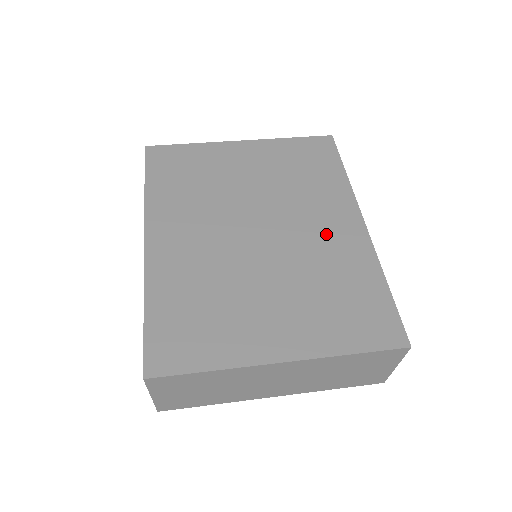
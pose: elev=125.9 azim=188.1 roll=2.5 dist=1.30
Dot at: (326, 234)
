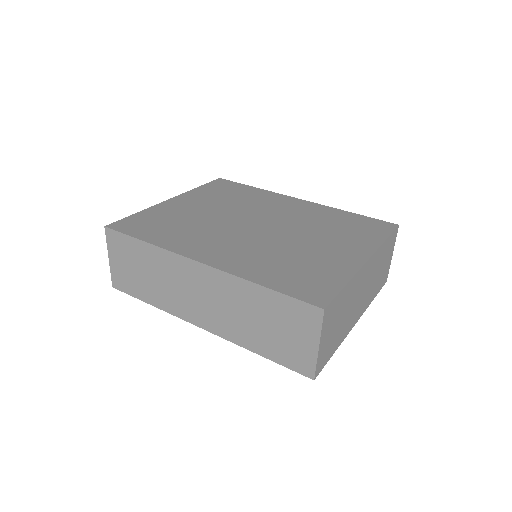
Dot at: (292, 210)
